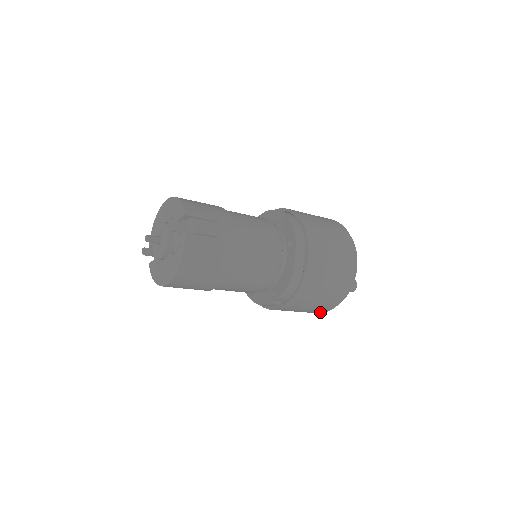
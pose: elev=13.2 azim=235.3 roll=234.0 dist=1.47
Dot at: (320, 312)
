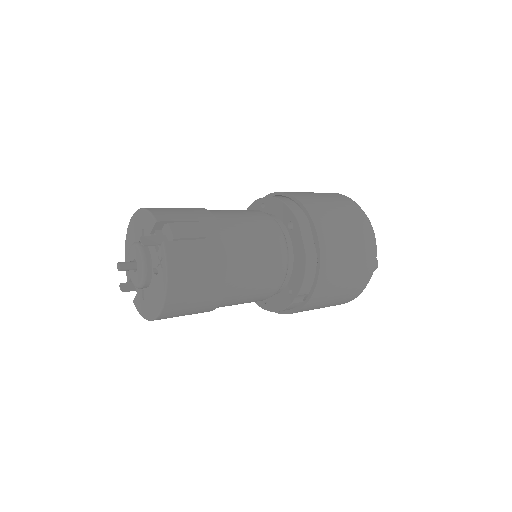
Dot at: (349, 300)
